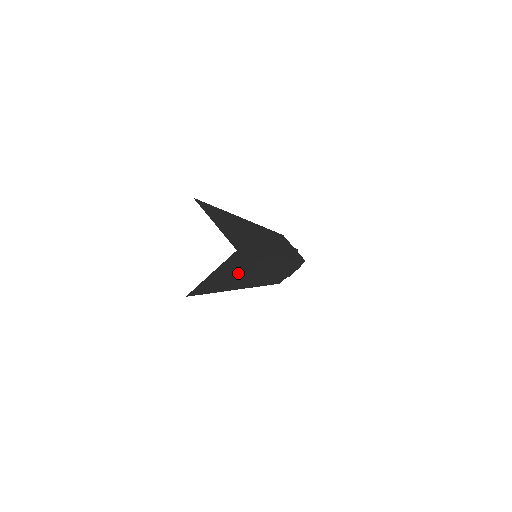
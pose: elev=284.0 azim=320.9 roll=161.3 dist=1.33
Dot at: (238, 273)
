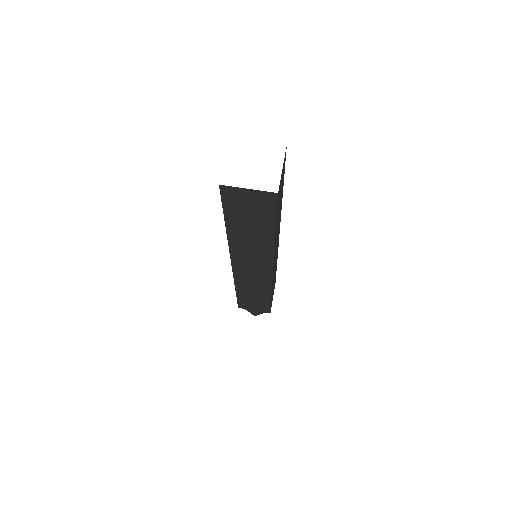
Dot at: (279, 209)
